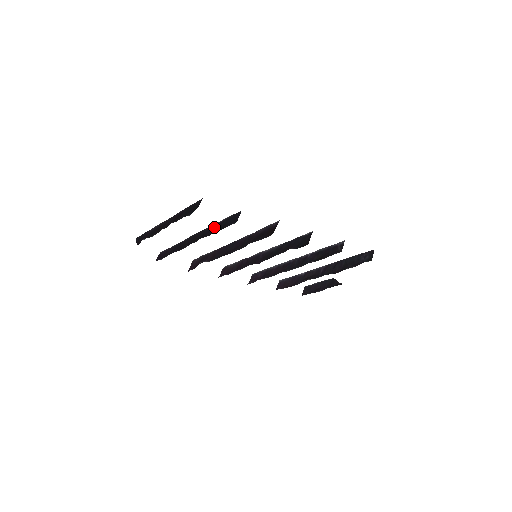
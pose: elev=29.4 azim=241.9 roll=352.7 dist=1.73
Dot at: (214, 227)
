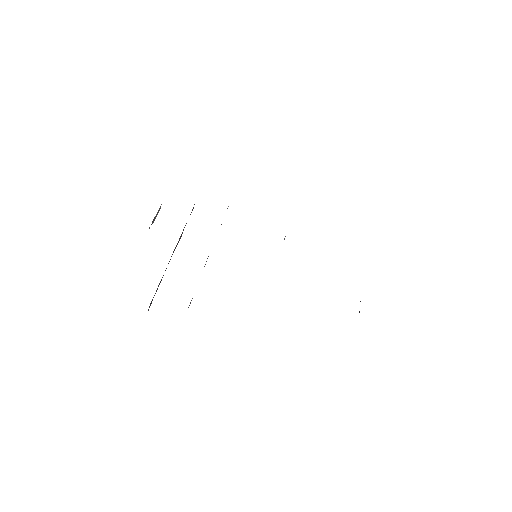
Dot at: occluded
